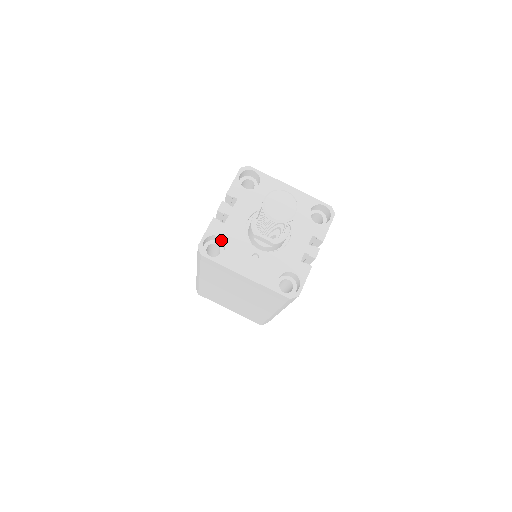
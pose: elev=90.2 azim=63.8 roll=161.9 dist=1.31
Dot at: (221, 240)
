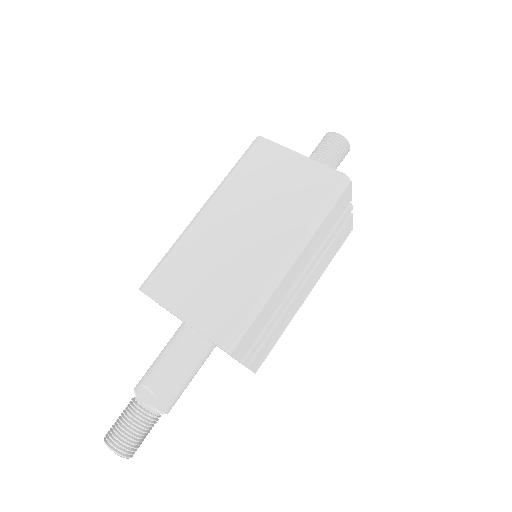
Dot at: occluded
